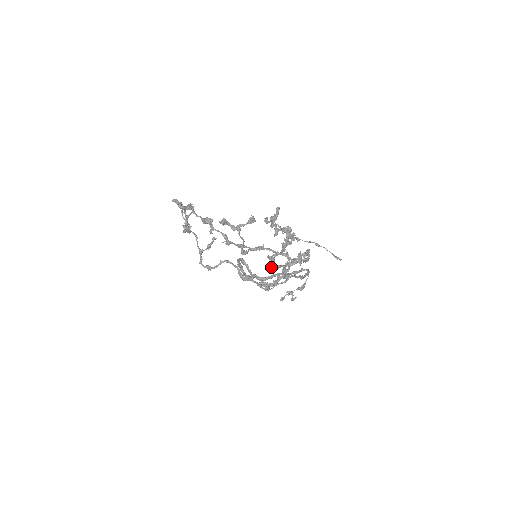
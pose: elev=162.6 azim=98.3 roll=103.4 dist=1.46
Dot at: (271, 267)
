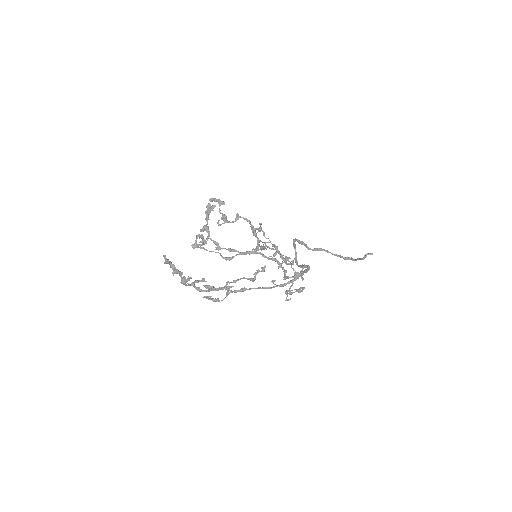
Dot at: (200, 289)
